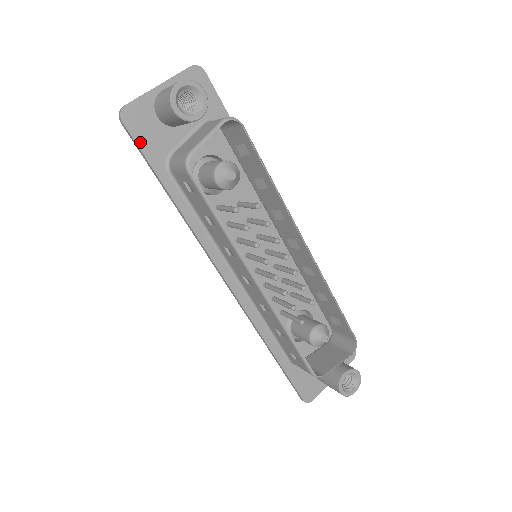
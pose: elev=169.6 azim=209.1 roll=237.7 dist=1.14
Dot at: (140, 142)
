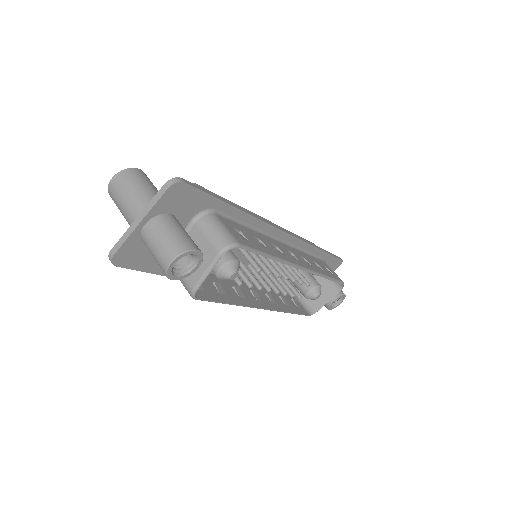
Dot at: (137, 267)
